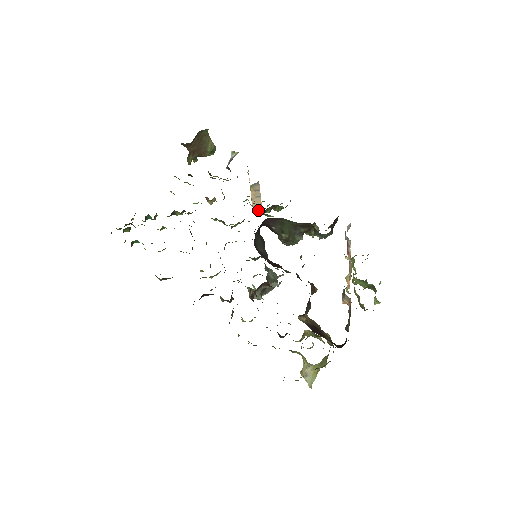
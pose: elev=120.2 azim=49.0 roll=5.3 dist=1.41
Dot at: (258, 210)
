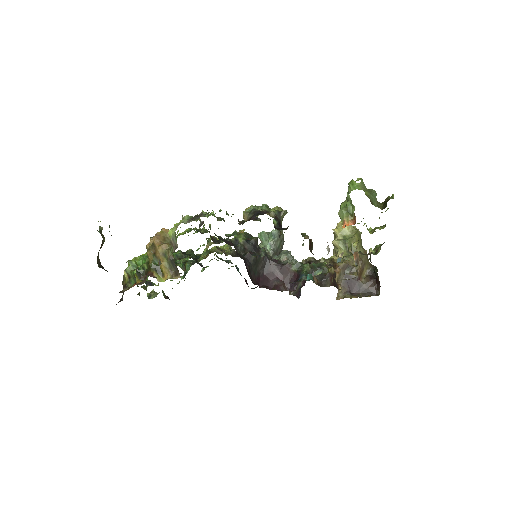
Dot at: occluded
